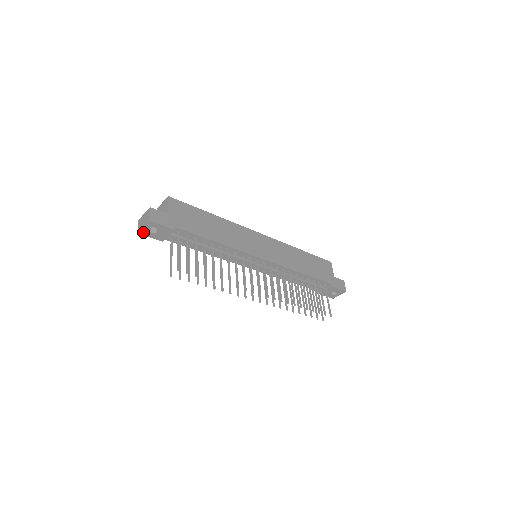
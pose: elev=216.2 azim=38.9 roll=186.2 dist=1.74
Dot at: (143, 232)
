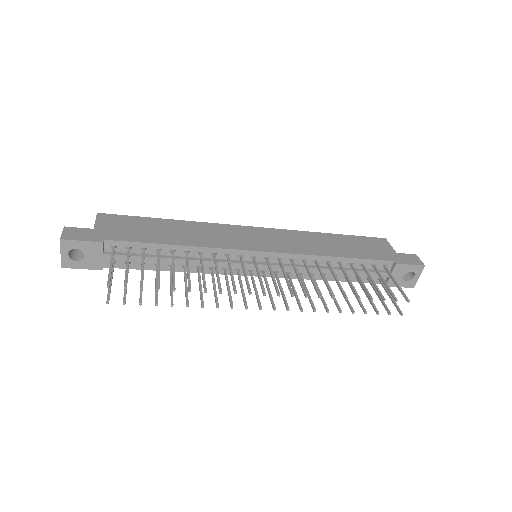
Dot at: (67, 263)
